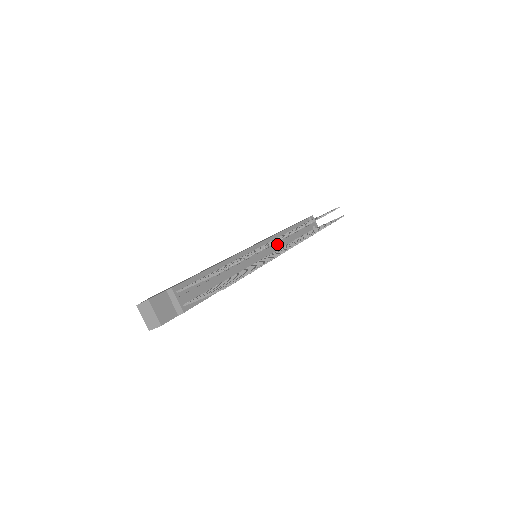
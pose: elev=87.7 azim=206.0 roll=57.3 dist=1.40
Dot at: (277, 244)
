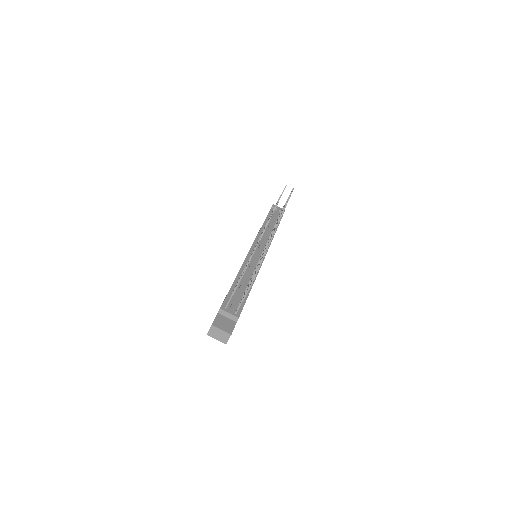
Dot at: (264, 239)
